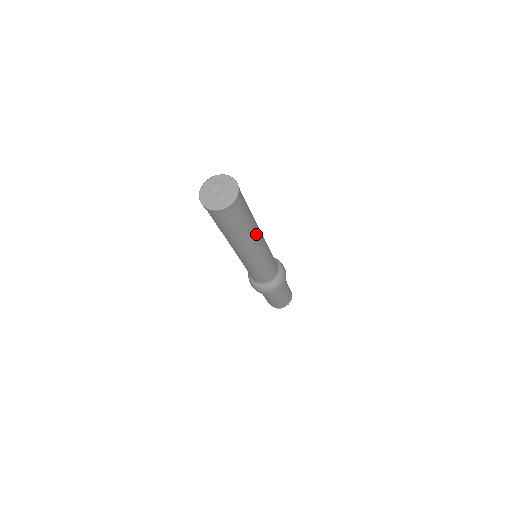
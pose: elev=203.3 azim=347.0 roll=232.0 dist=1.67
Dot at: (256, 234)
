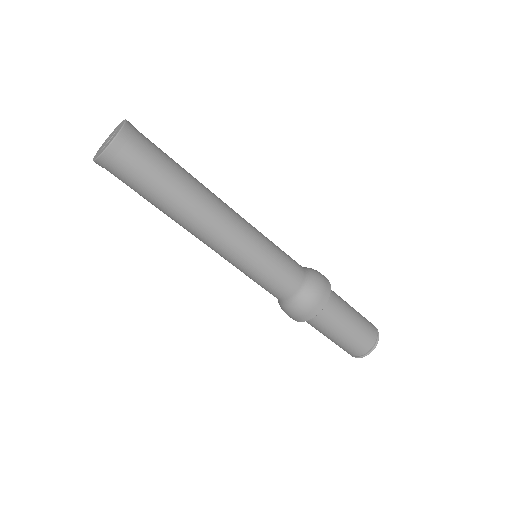
Dot at: (209, 195)
